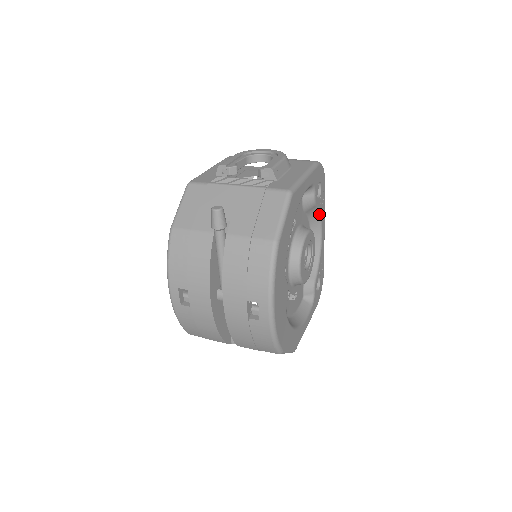
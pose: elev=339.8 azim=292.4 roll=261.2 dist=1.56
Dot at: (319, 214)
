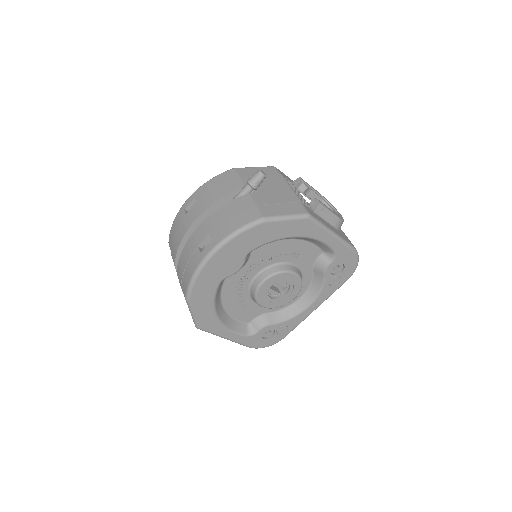
Dot at: (321, 287)
